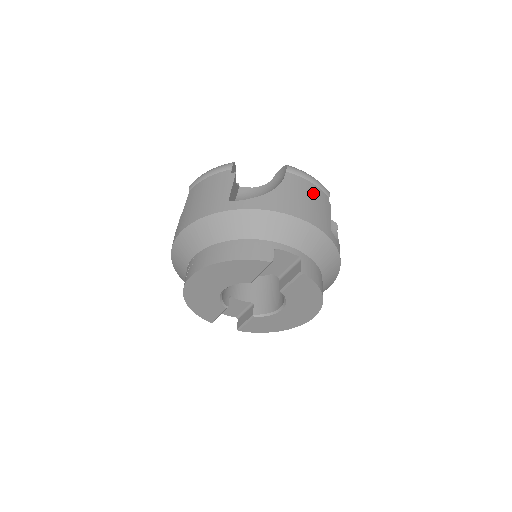
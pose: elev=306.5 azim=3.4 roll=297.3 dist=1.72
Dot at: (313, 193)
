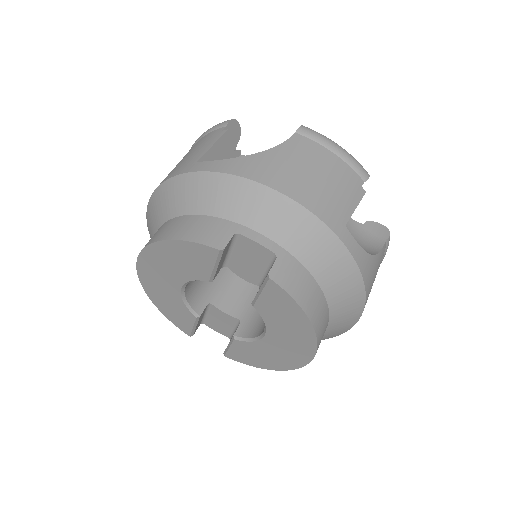
Dot at: (330, 167)
